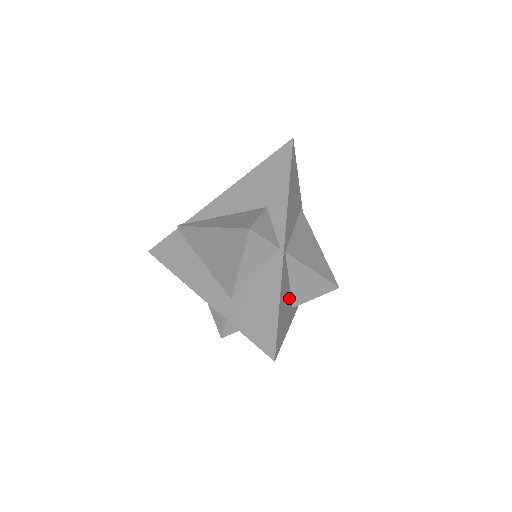
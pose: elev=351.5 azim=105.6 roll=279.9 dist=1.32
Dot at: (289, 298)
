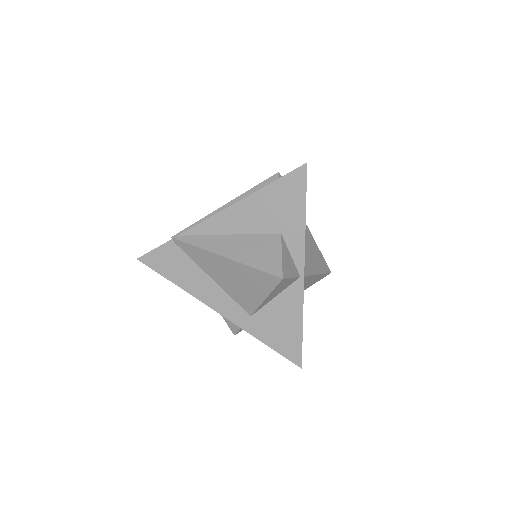
Dot at: occluded
